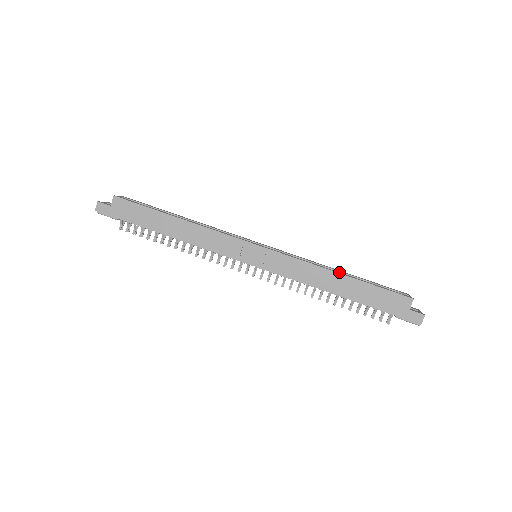
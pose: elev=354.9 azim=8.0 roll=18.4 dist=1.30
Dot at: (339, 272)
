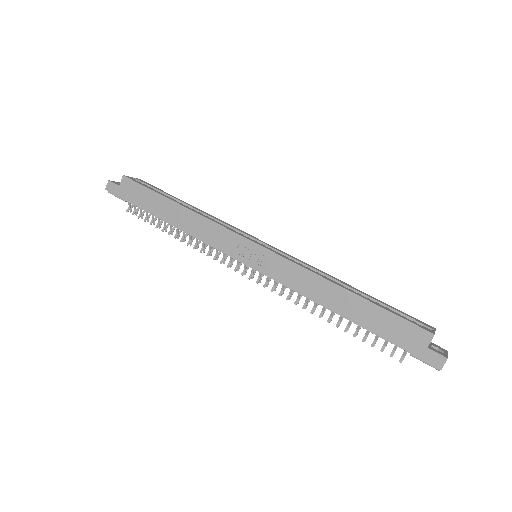
Dot at: (345, 287)
